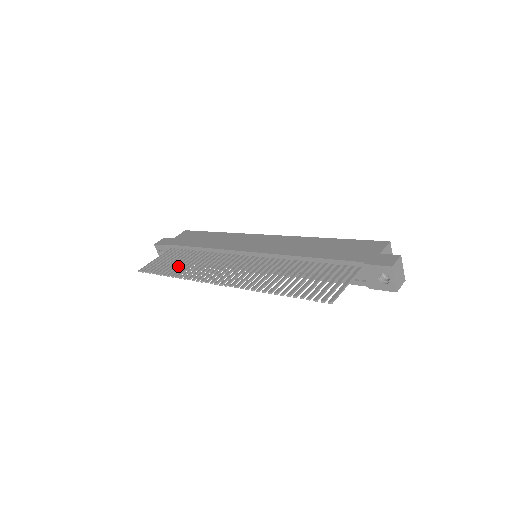
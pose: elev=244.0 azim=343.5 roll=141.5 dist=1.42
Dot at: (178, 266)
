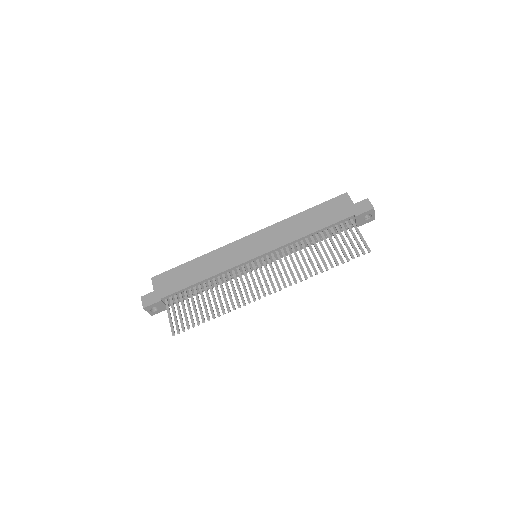
Dot at: (206, 306)
